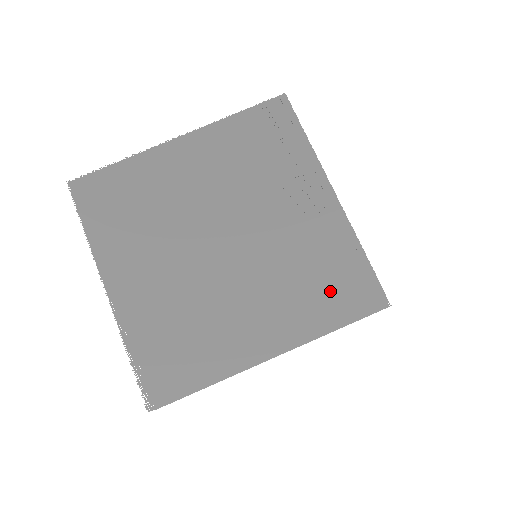
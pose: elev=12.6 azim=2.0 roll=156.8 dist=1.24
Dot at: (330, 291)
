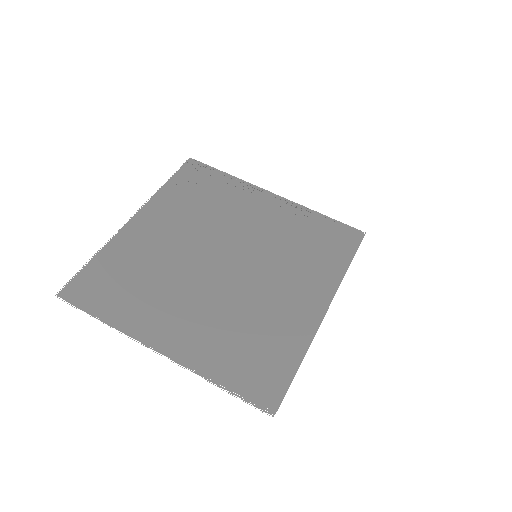
Dot at: (323, 247)
